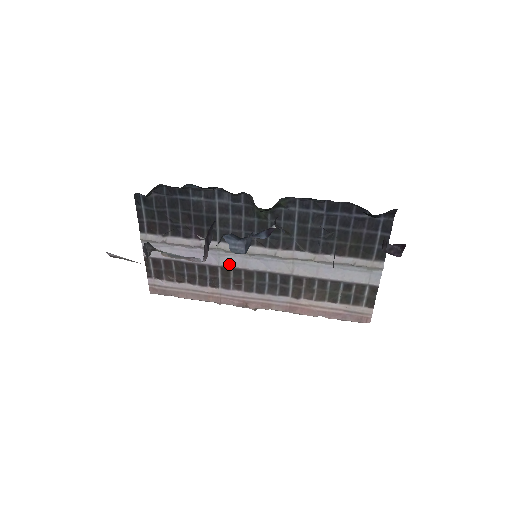
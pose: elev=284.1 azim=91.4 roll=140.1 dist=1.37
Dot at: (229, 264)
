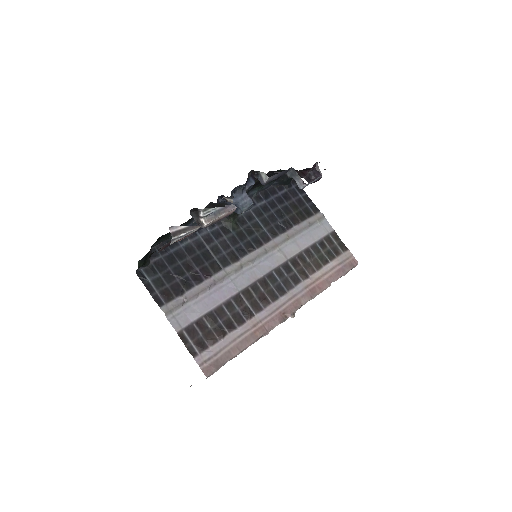
Dot at: (245, 283)
